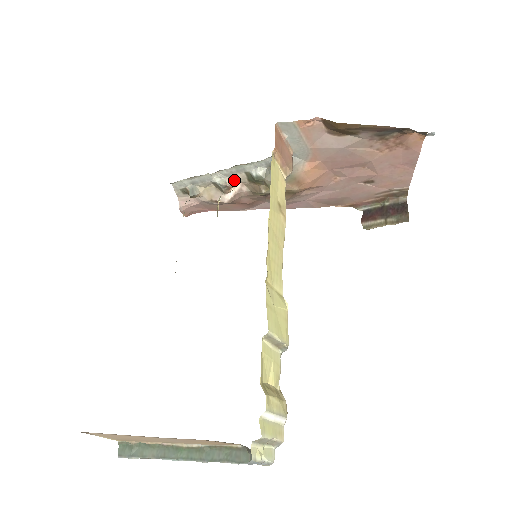
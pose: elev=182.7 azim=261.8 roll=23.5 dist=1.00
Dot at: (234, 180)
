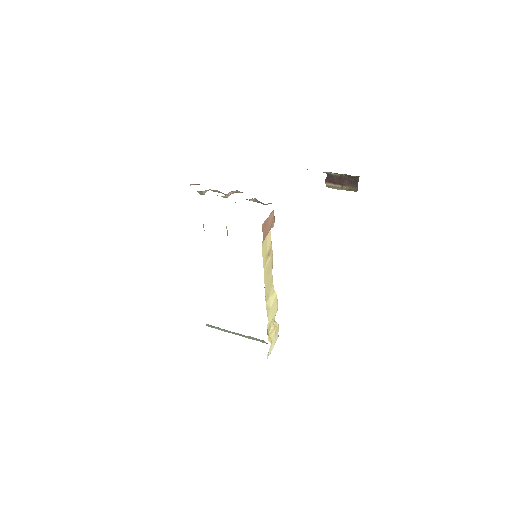
Dot at: occluded
